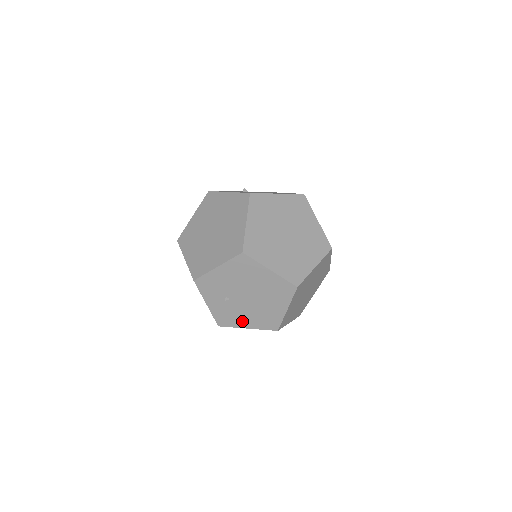
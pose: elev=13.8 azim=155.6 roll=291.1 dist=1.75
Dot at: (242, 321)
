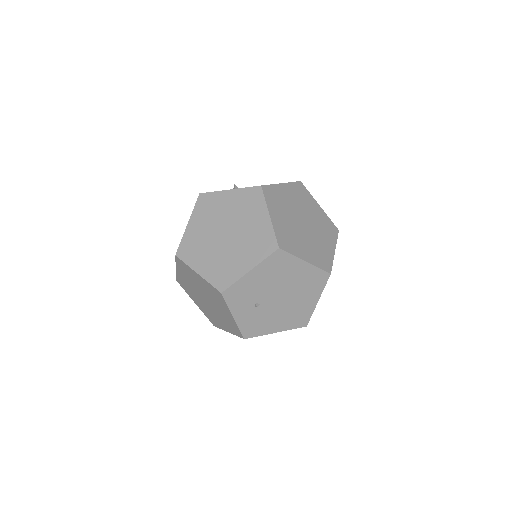
Dot at: (271, 326)
